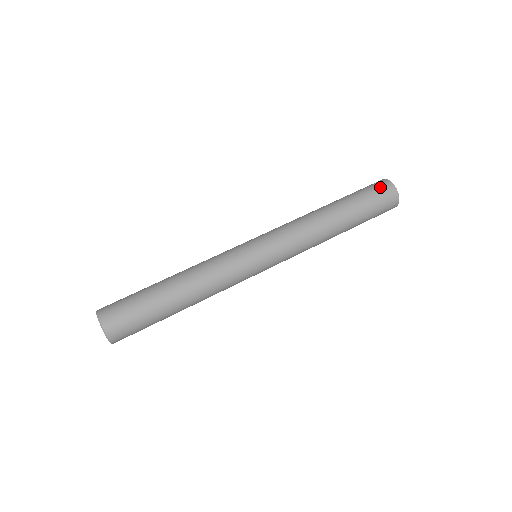
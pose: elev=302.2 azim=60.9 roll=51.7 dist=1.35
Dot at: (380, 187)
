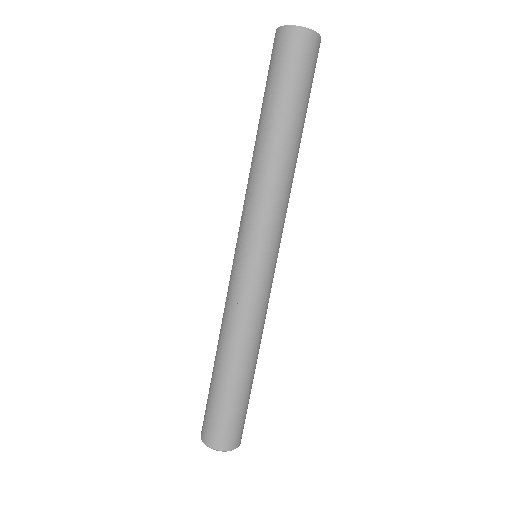
Dot at: (308, 52)
